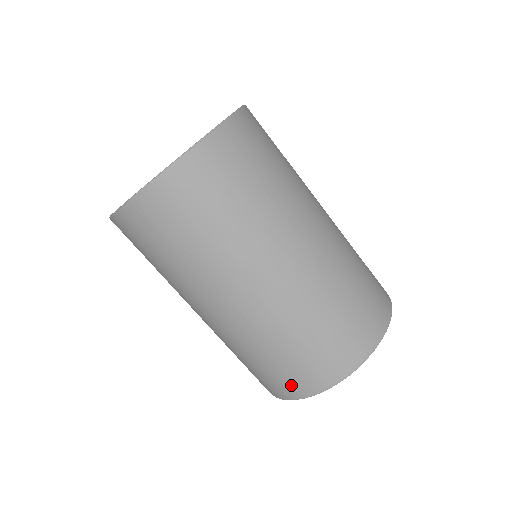
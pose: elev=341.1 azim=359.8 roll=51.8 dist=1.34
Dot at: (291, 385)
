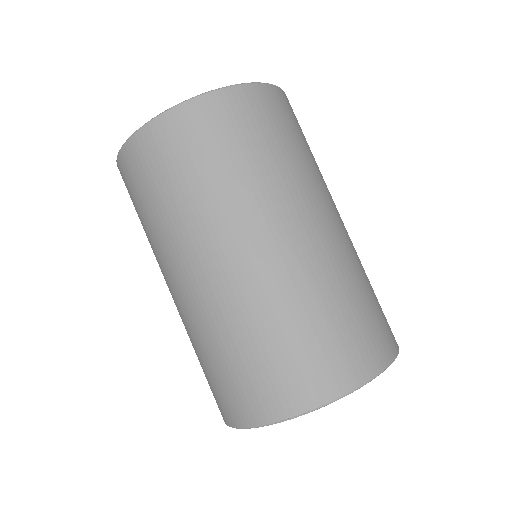
Dot at: (287, 390)
